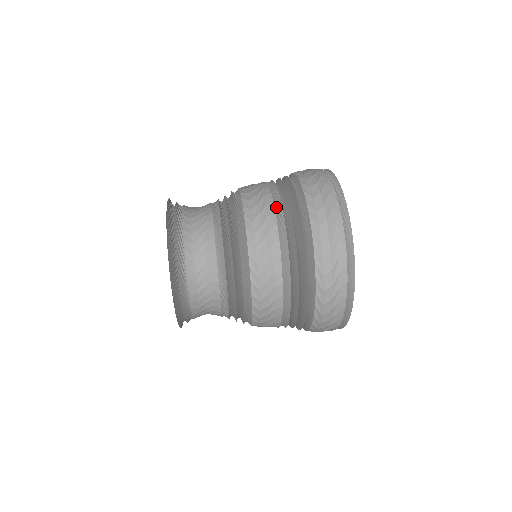
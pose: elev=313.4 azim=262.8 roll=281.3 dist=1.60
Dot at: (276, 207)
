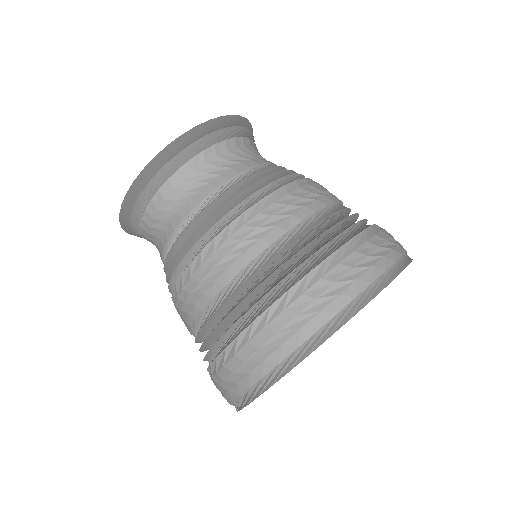
Dot at: (297, 228)
